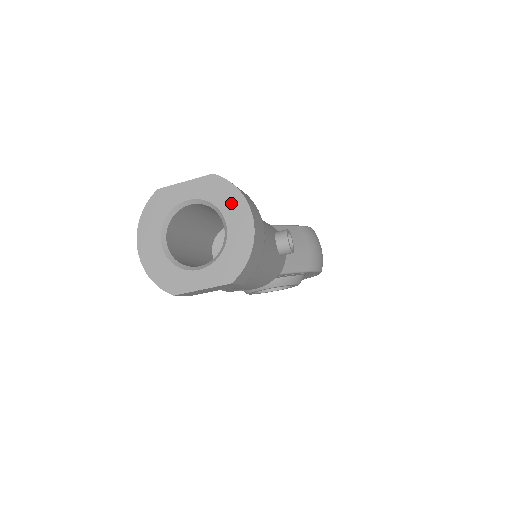
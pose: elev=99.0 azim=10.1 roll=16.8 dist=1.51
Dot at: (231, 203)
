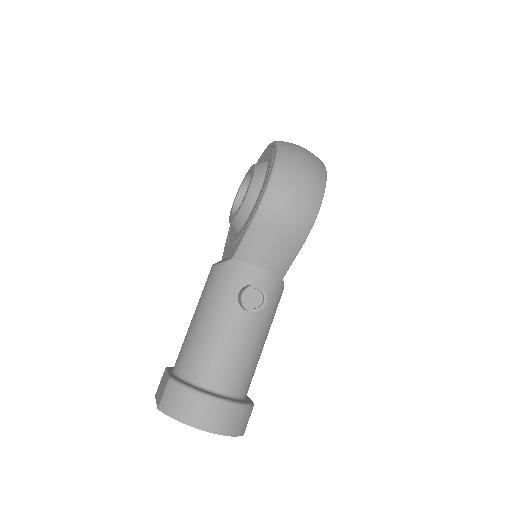
Dot at: occluded
